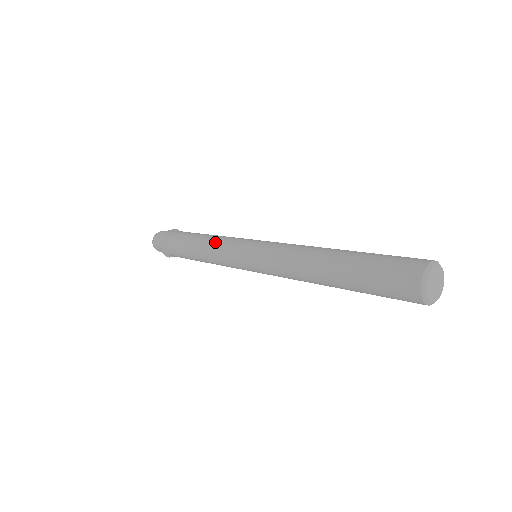
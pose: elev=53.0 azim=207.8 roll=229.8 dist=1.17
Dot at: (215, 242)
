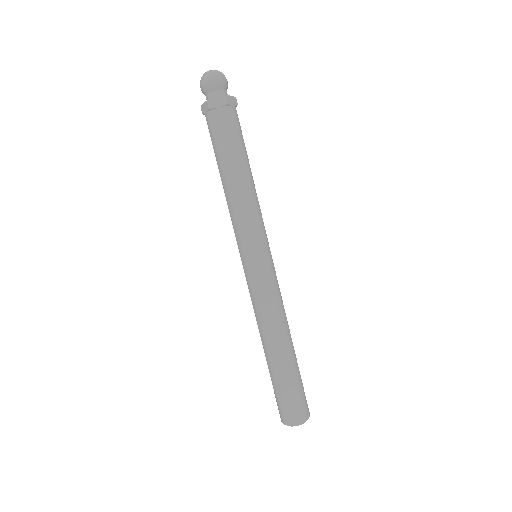
Dot at: (249, 207)
